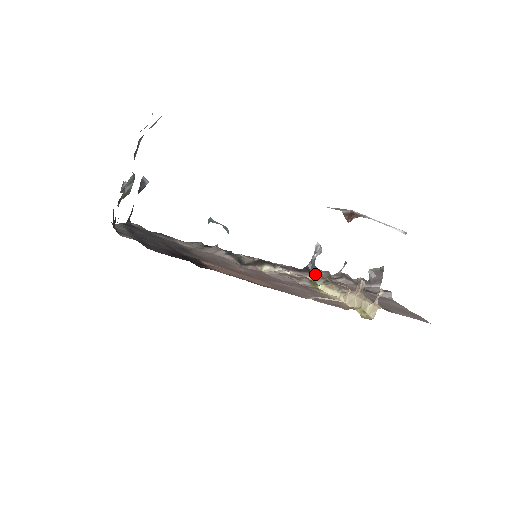
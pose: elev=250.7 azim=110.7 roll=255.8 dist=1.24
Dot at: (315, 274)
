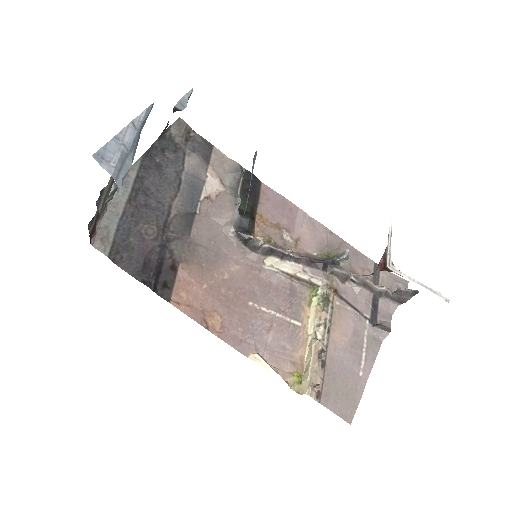
Dot at: (330, 272)
